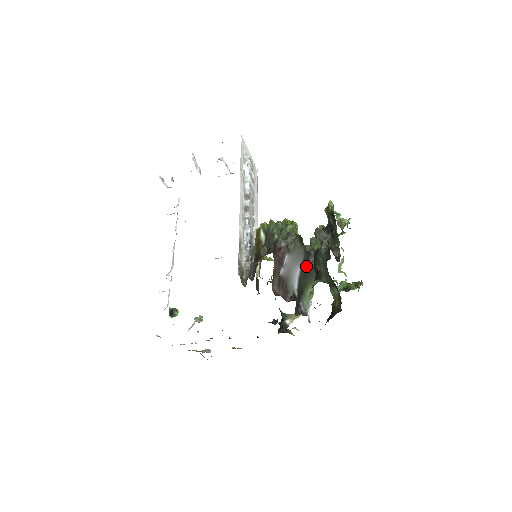
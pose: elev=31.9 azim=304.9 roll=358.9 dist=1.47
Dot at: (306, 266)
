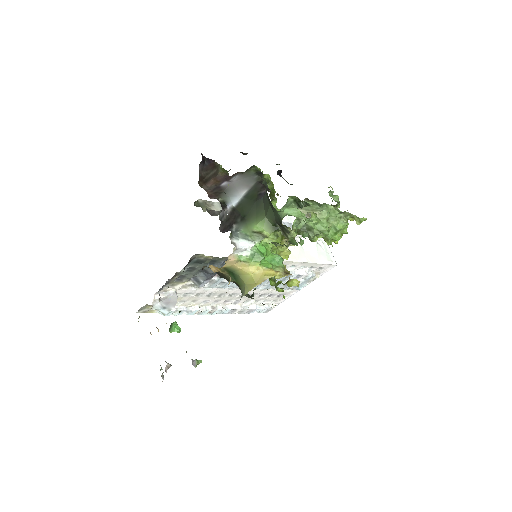
Dot at: (256, 195)
